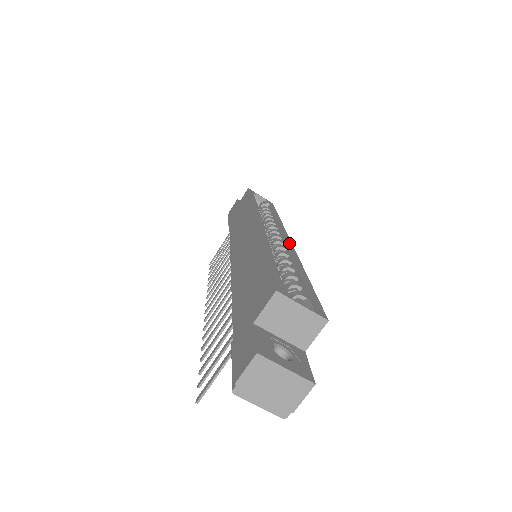
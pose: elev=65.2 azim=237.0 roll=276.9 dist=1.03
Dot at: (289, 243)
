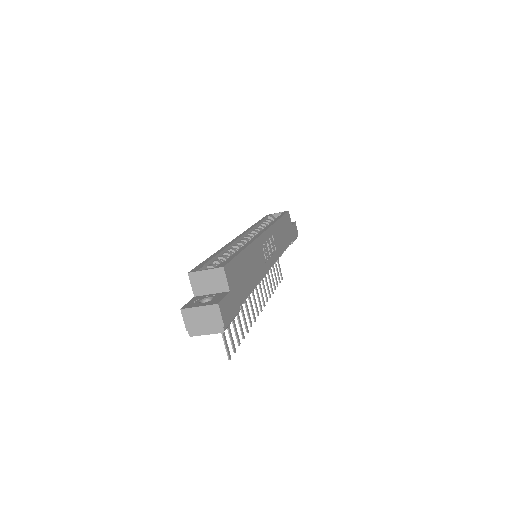
Dot at: (258, 234)
